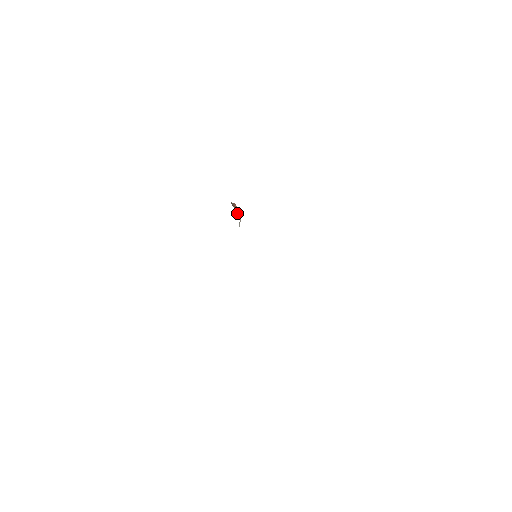
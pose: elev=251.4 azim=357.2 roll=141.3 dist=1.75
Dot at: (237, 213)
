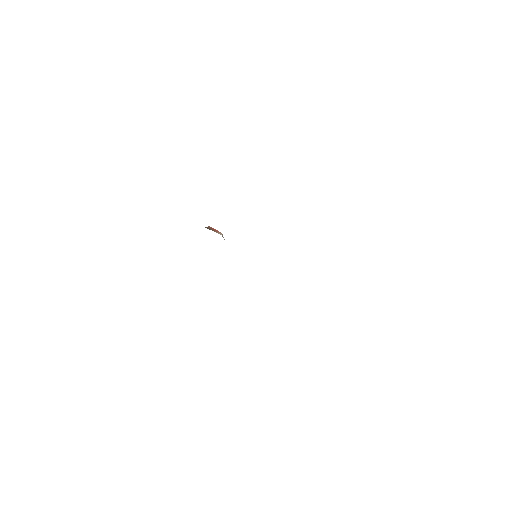
Dot at: (216, 232)
